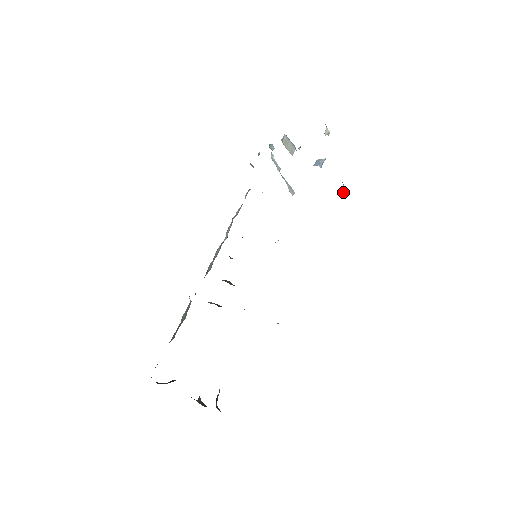
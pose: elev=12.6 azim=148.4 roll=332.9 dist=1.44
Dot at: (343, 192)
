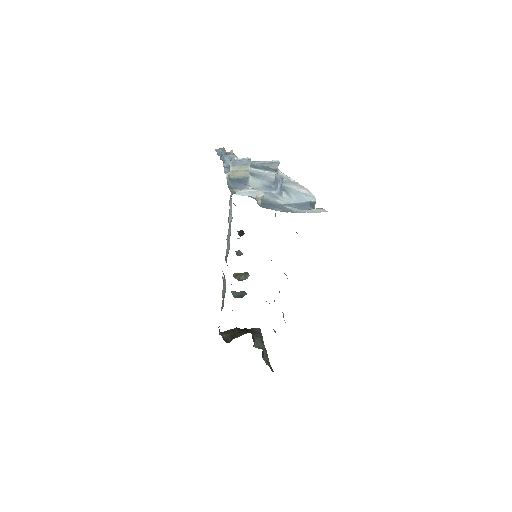
Dot at: (314, 205)
